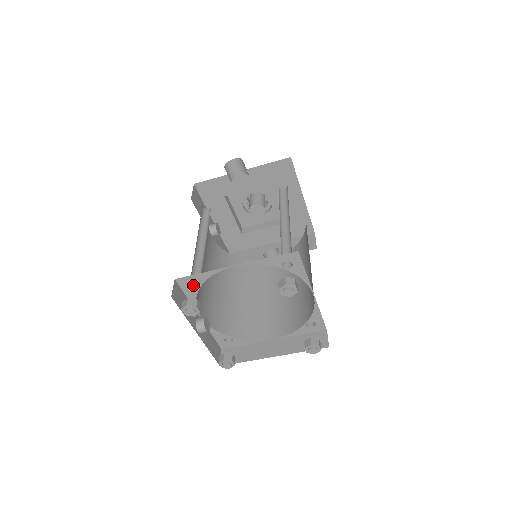
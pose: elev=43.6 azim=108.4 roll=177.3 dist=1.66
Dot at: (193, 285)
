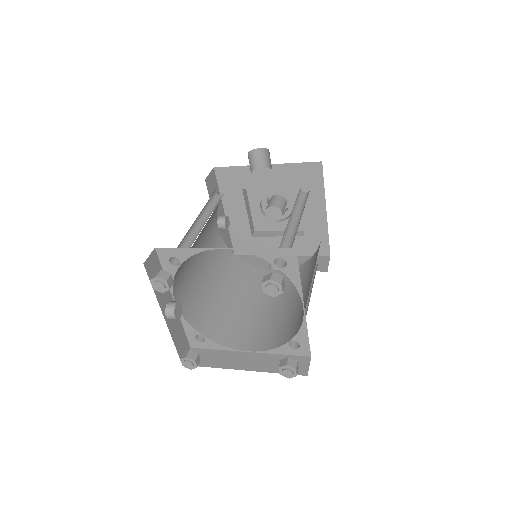
Dot at: (174, 261)
